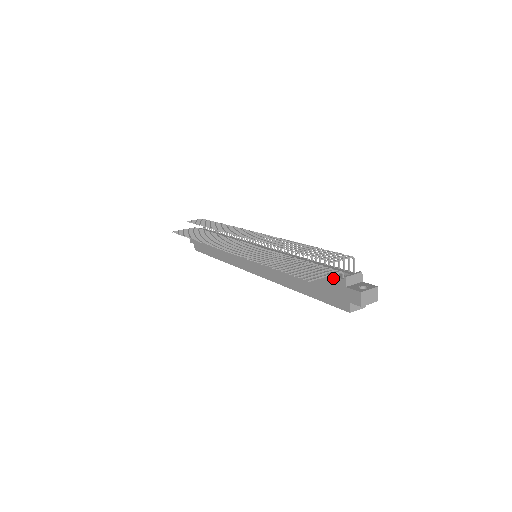
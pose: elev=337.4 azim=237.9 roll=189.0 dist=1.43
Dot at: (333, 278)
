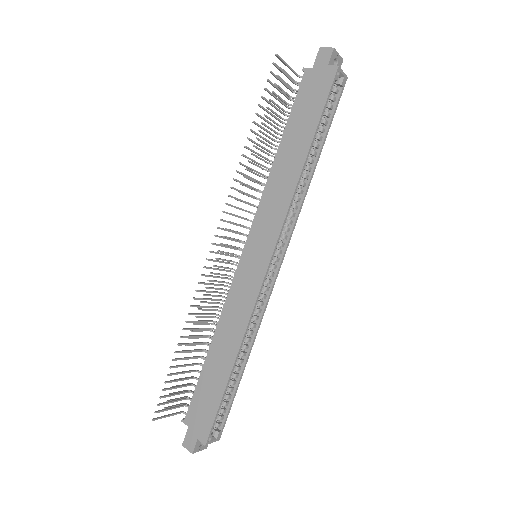
Dot at: (301, 87)
